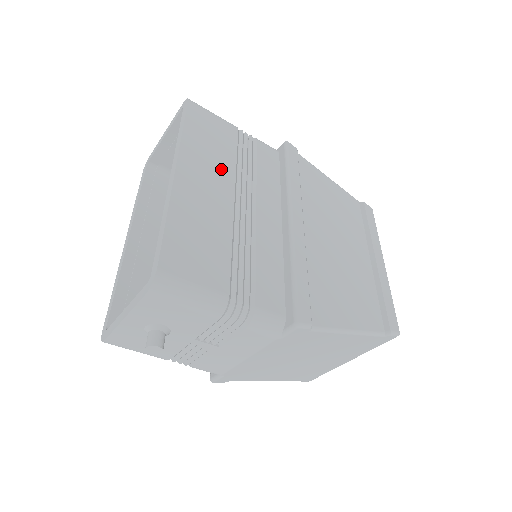
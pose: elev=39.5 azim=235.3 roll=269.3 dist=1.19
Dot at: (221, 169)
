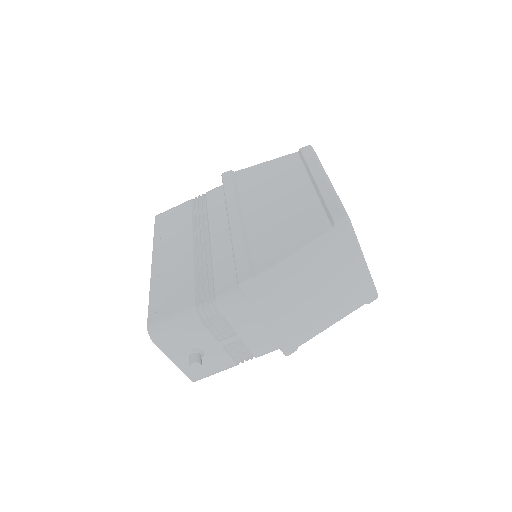
Dot at: (181, 236)
